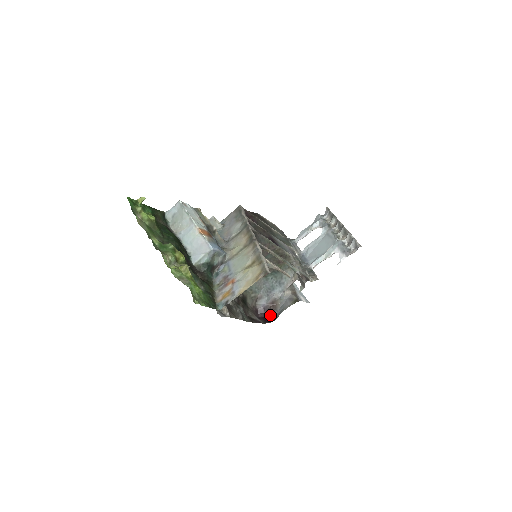
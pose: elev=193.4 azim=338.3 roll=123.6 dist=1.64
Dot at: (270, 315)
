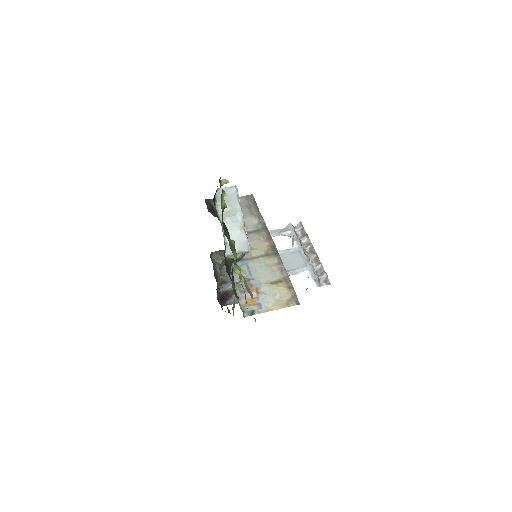
Dot at: (225, 299)
